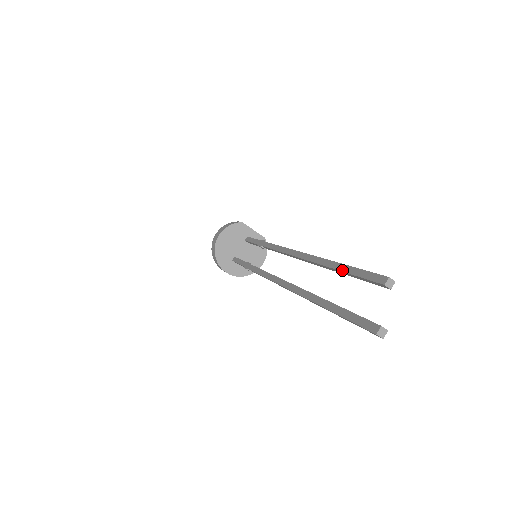
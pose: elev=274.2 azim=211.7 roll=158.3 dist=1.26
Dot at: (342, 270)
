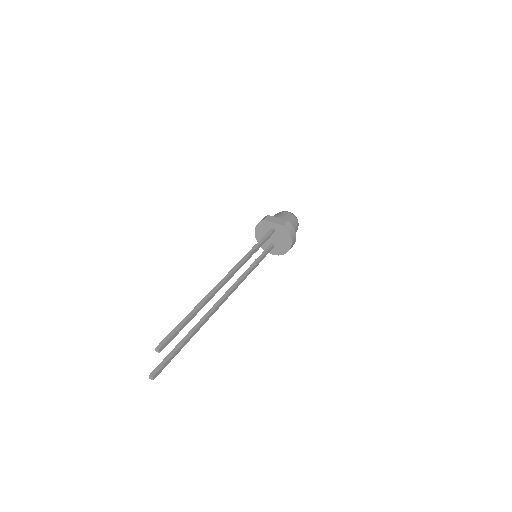
Dot at: occluded
